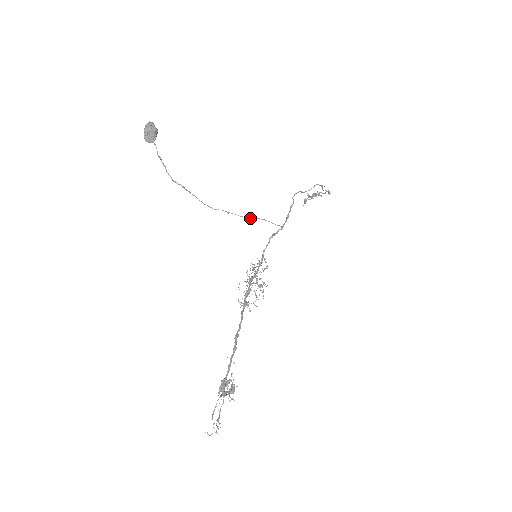
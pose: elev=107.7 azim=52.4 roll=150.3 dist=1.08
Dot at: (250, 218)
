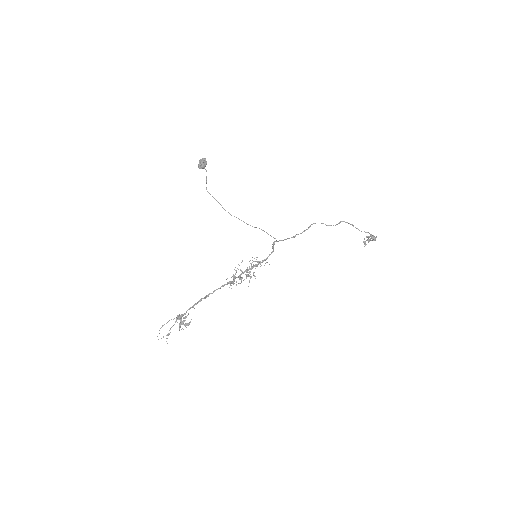
Dot at: occluded
